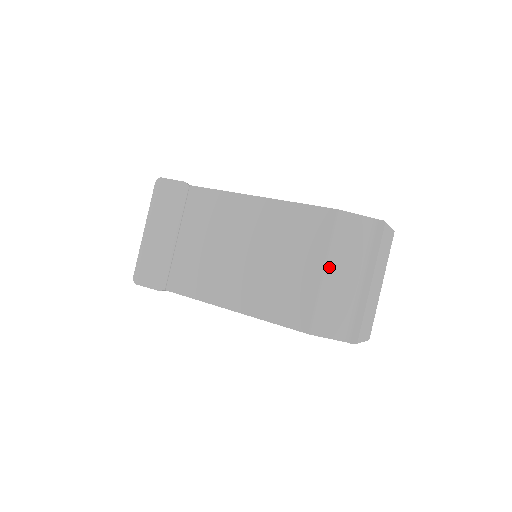
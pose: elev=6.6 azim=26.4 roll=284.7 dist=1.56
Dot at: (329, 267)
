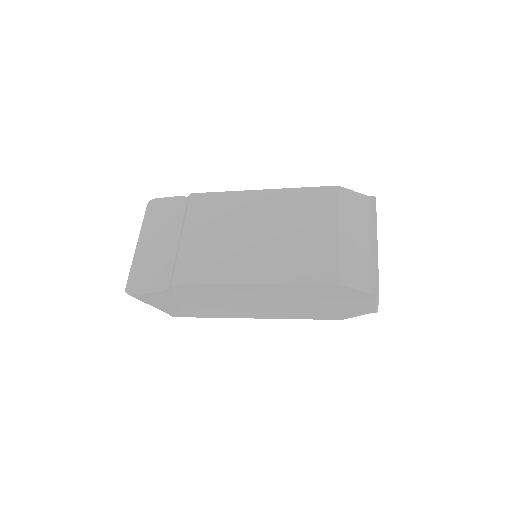
Dot at: (341, 228)
